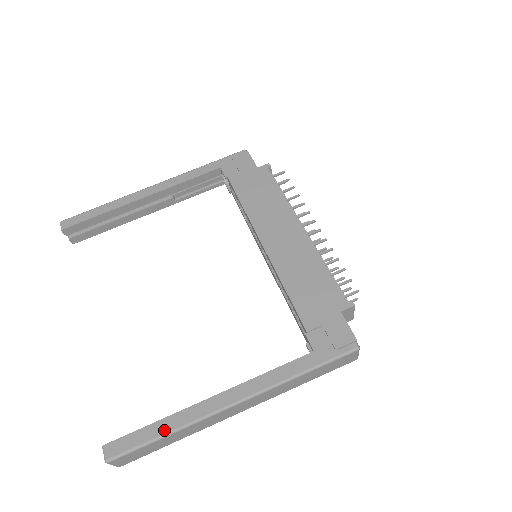
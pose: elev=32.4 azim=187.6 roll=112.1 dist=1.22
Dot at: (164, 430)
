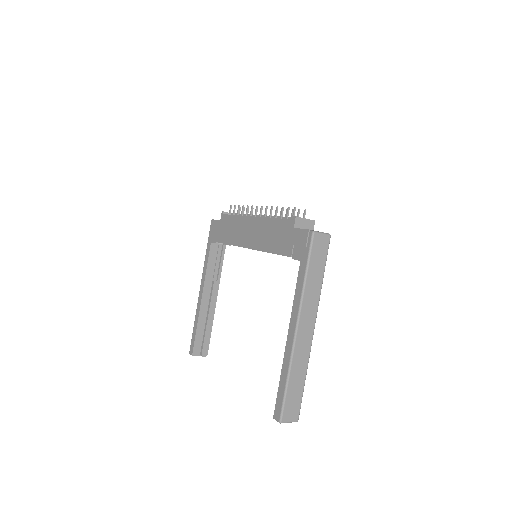
Dot at: (285, 379)
